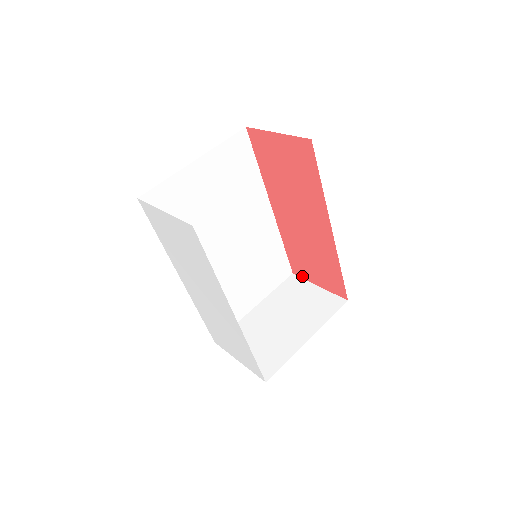
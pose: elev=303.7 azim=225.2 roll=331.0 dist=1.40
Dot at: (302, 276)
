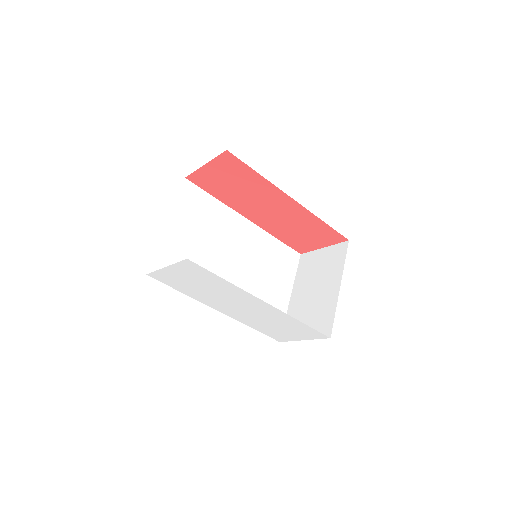
Dot at: (307, 250)
